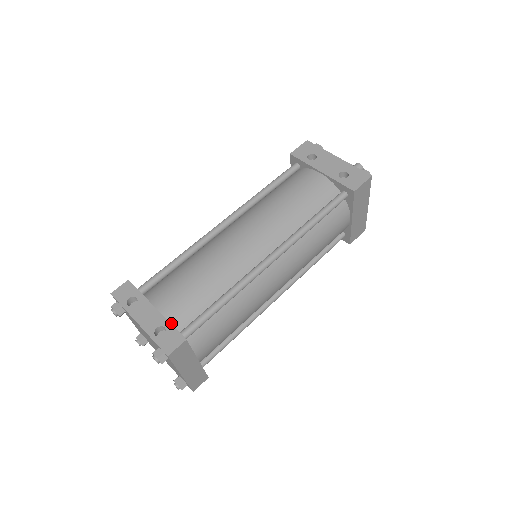
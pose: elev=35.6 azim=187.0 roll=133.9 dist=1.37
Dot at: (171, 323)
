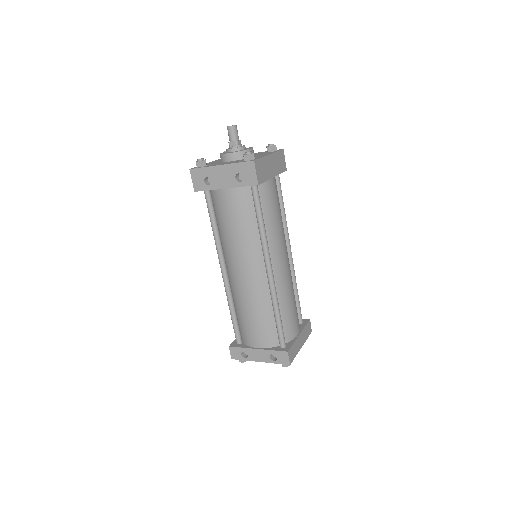
Dot at: (271, 347)
